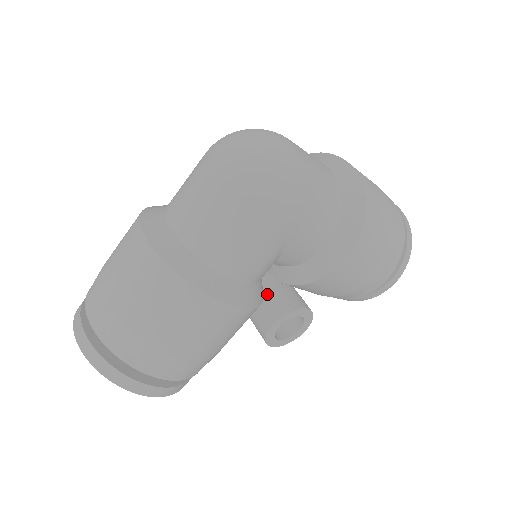
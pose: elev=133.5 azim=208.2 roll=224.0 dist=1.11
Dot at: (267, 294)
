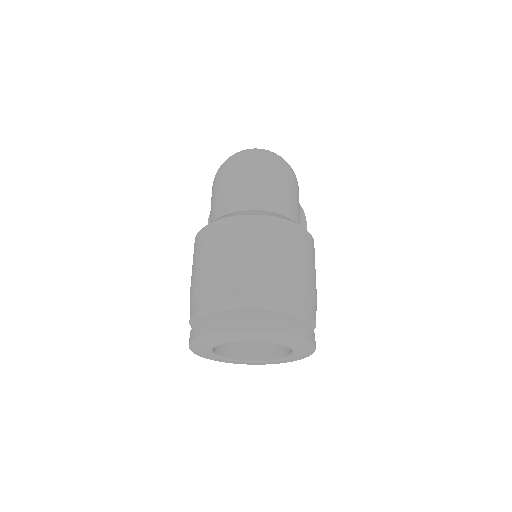
Dot at: occluded
